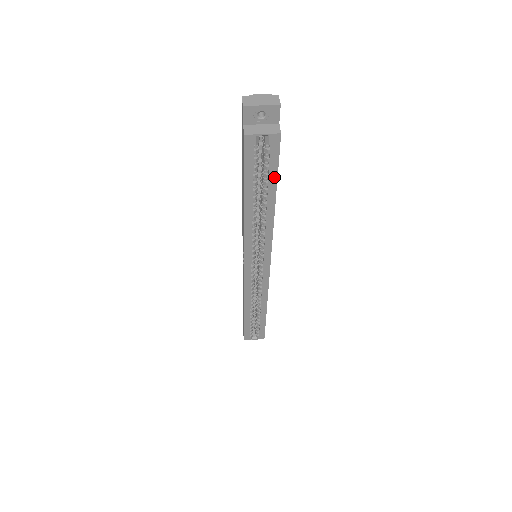
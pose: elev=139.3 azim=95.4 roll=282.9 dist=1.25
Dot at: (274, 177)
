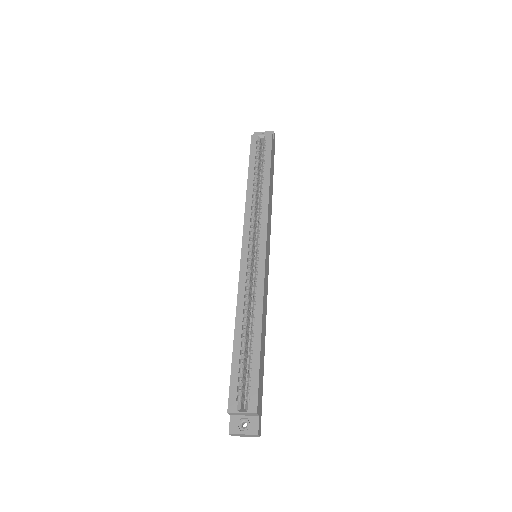
Dot at: (269, 160)
